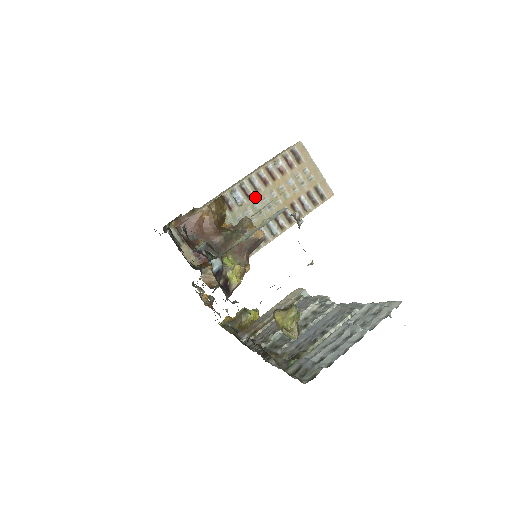
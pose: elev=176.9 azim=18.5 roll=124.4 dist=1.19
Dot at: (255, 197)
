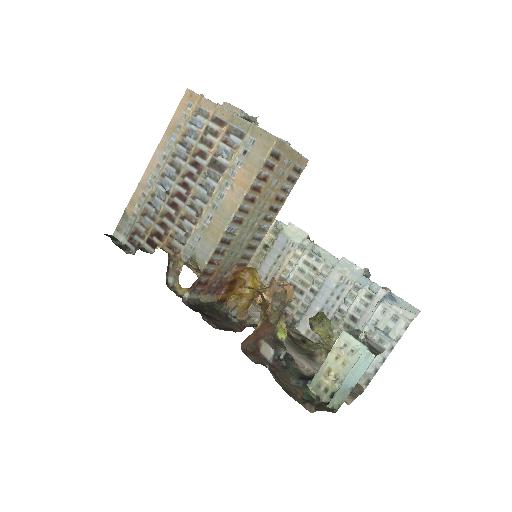
Dot at: (247, 219)
